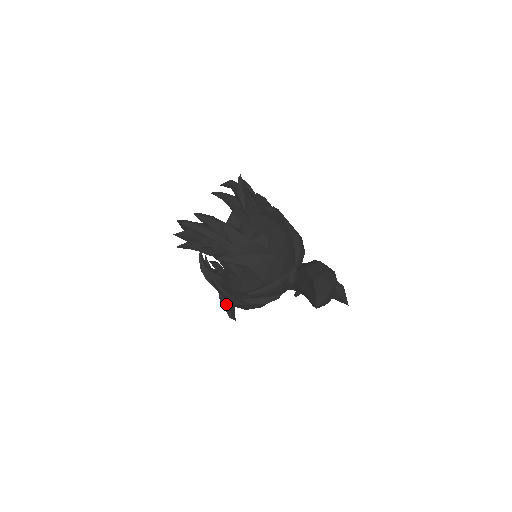
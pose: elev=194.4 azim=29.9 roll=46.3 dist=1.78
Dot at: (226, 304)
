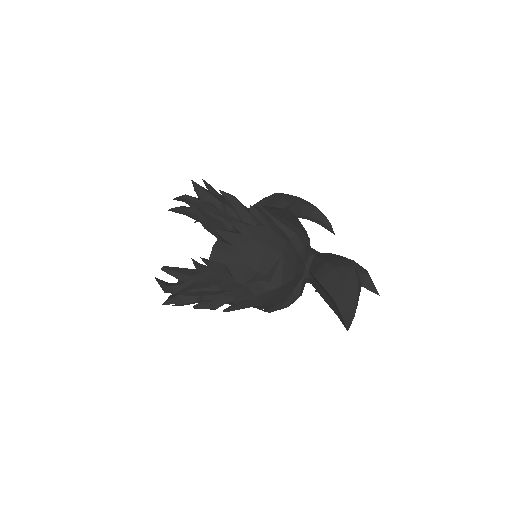
Dot at: occluded
